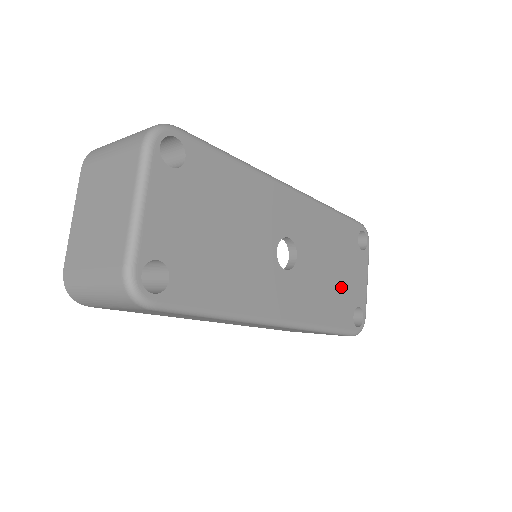
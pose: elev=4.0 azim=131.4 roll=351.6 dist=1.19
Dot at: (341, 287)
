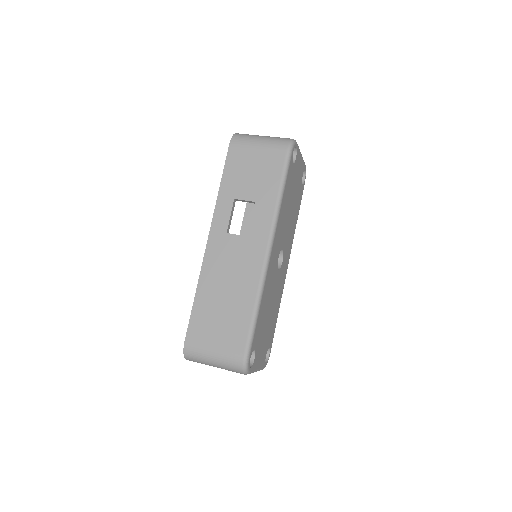
Dot at: (296, 197)
